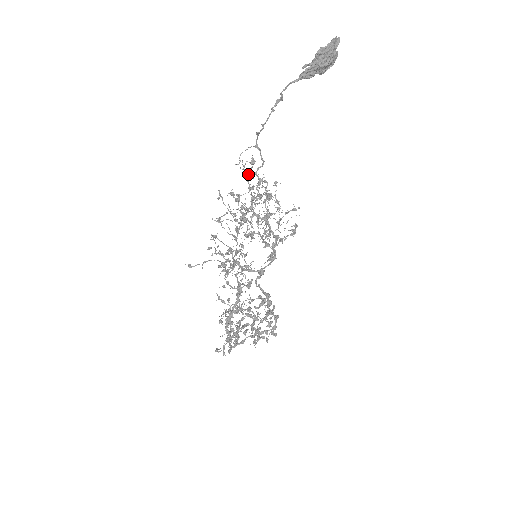
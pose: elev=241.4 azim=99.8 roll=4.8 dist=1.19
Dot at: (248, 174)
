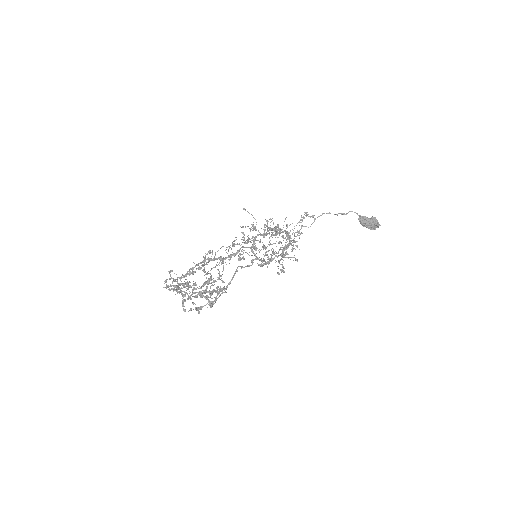
Dot at: occluded
